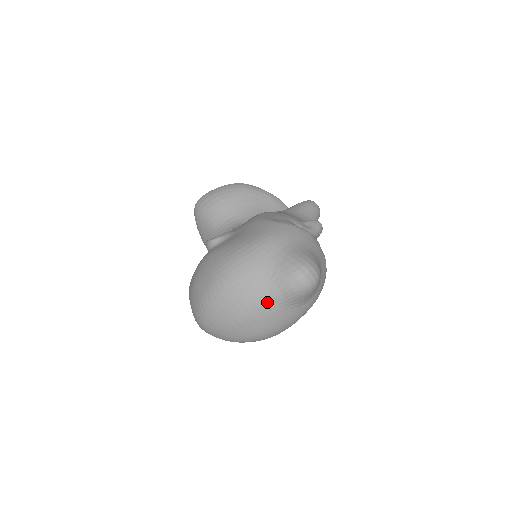
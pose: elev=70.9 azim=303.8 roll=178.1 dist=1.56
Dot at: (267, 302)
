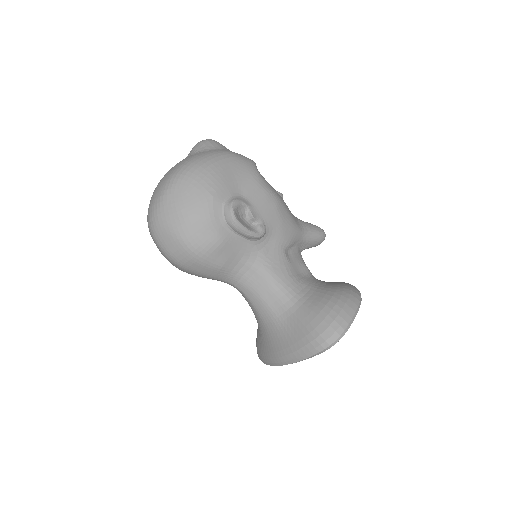
Dot at: occluded
